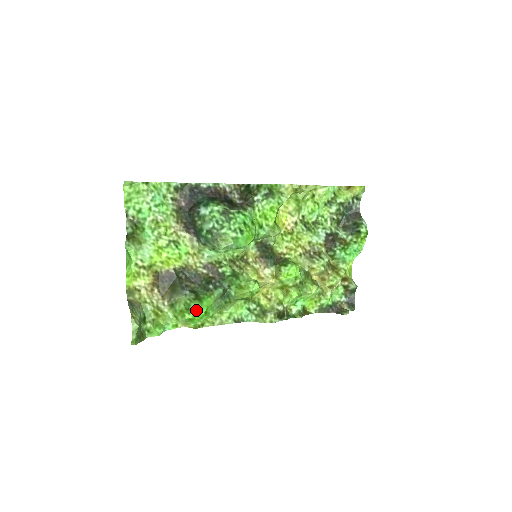
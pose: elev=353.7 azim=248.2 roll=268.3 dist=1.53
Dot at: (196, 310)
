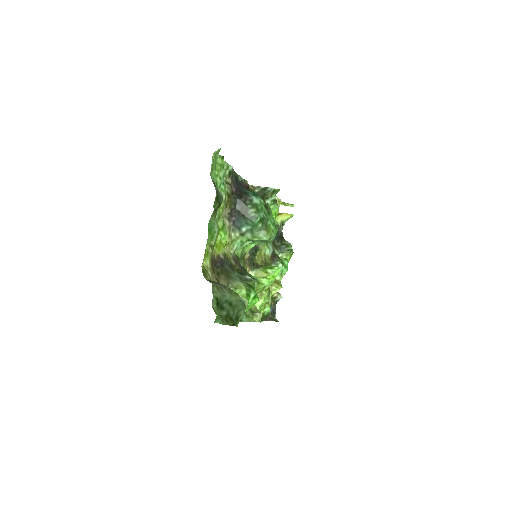
Dot at: (255, 296)
